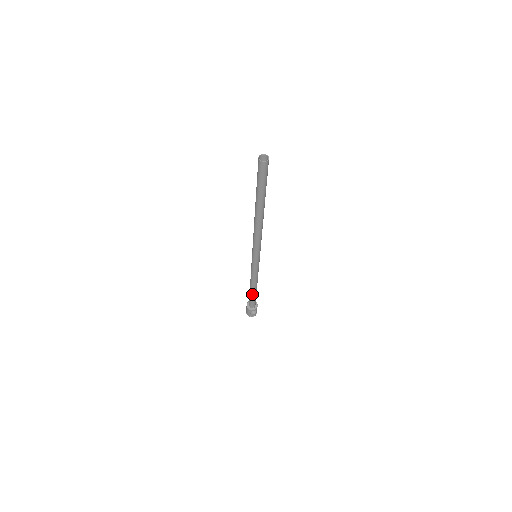
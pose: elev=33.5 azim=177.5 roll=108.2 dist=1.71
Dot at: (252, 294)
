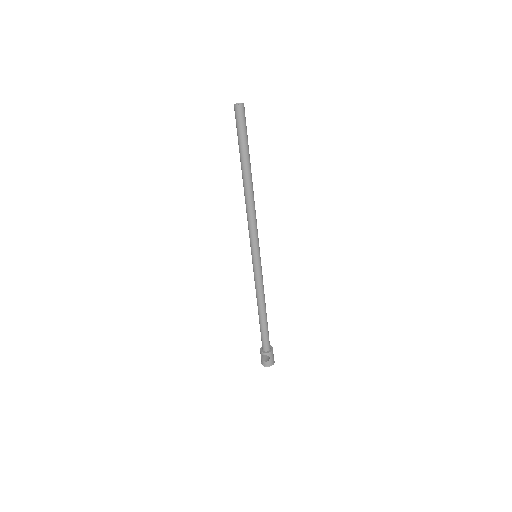
Dot at: (260, 323)
